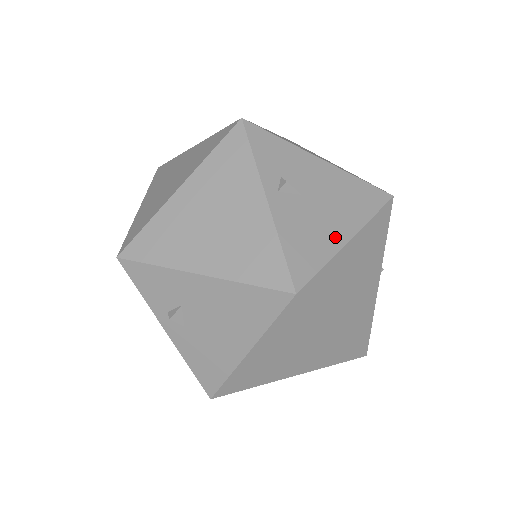
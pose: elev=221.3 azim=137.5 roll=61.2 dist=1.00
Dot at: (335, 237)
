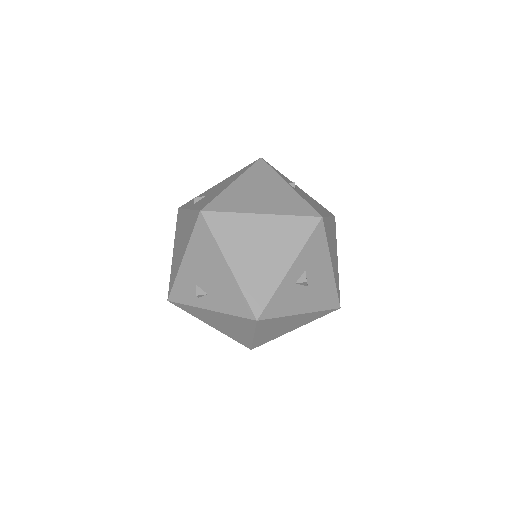
Dot at: (224, 188)
